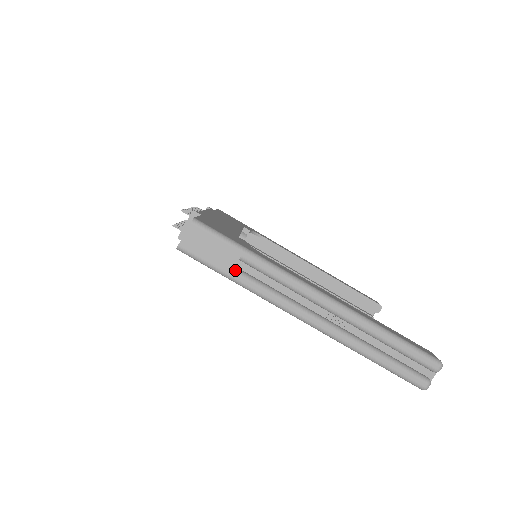
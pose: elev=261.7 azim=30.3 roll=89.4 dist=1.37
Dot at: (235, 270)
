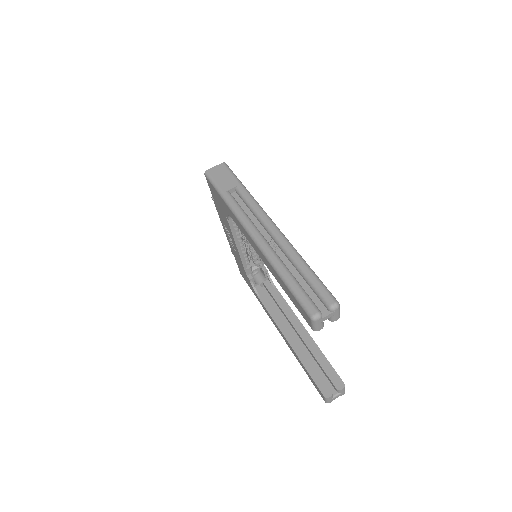
Dot at: (229, 192)
